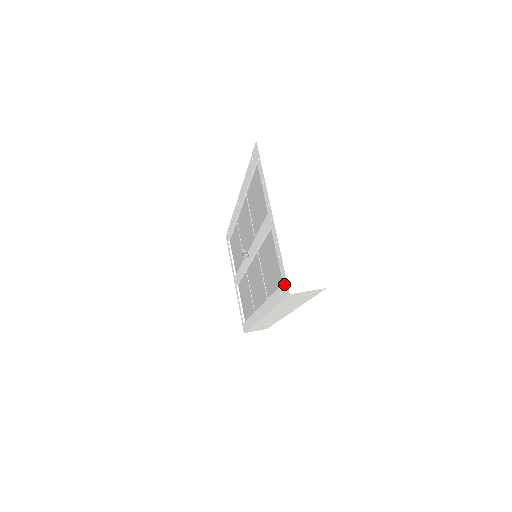
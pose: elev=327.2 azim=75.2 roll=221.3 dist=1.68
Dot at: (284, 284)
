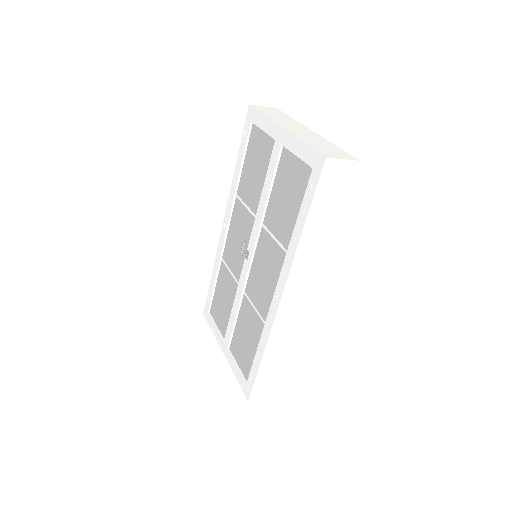
Dot at: (314, 164)
